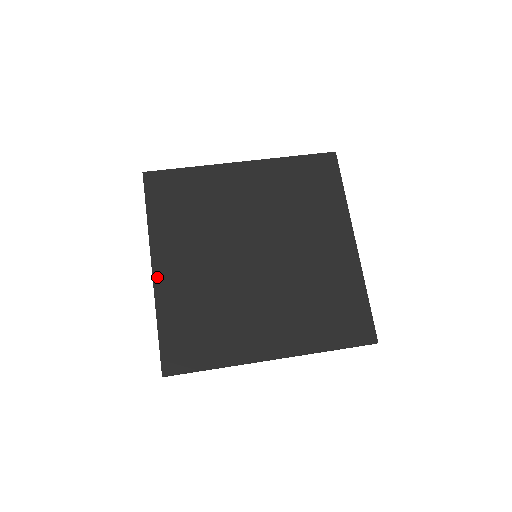
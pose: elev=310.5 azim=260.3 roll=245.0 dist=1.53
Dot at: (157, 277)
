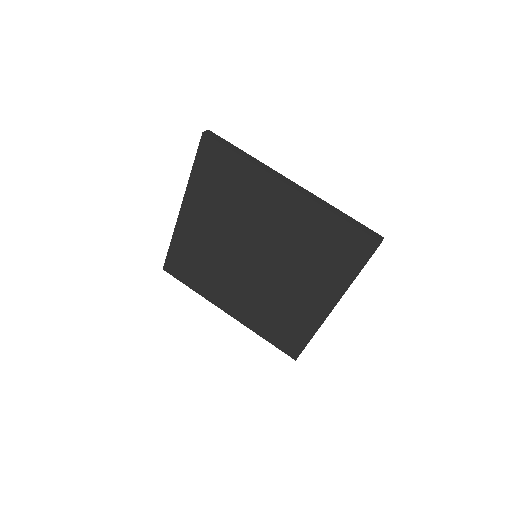
Dot at: (181, 218)
